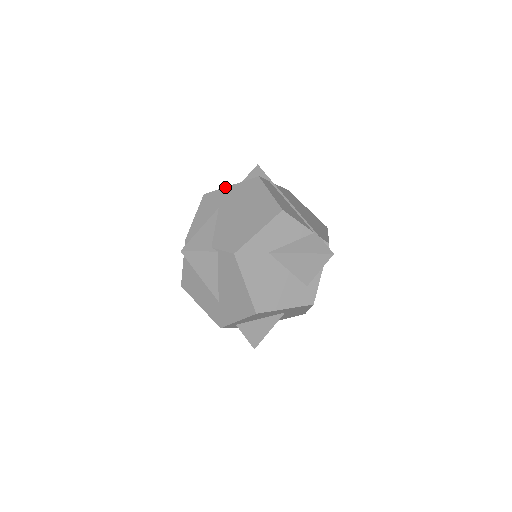
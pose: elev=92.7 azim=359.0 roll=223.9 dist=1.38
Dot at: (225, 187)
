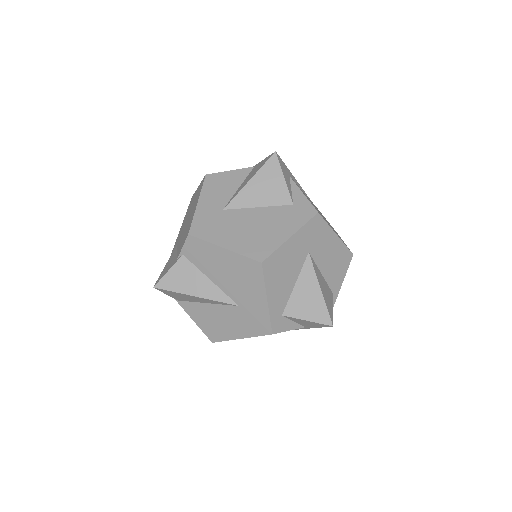
Dot at: occluded
